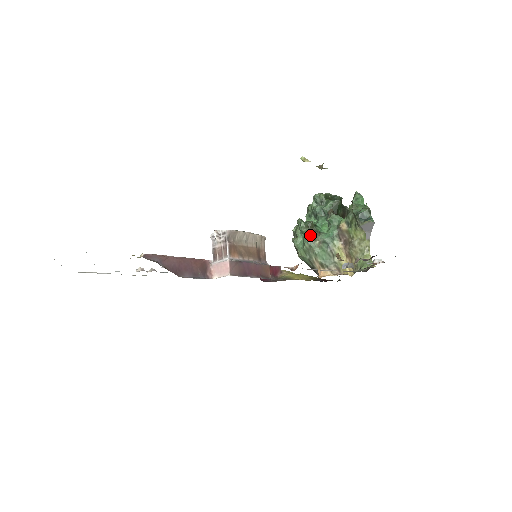
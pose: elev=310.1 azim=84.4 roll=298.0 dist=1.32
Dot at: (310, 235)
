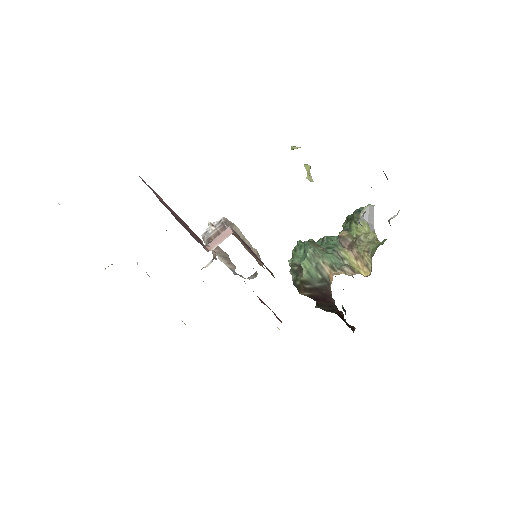
Dot at: (311, 243)
